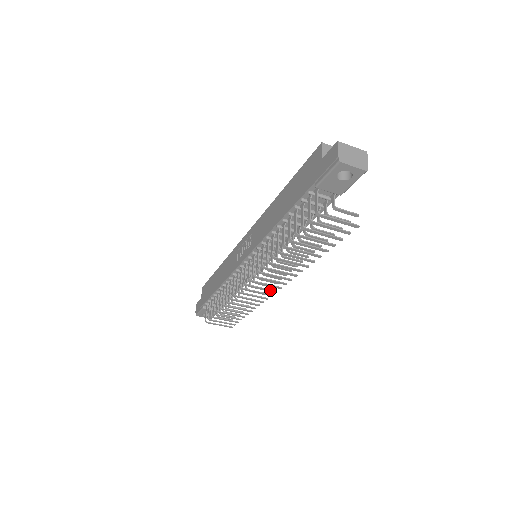
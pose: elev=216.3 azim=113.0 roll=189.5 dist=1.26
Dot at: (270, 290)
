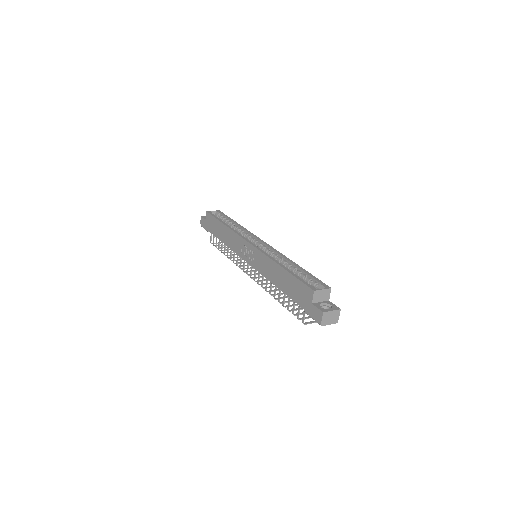
Dot at: occluded
